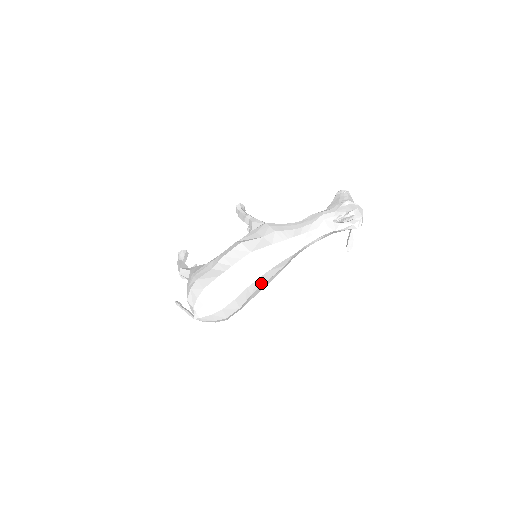
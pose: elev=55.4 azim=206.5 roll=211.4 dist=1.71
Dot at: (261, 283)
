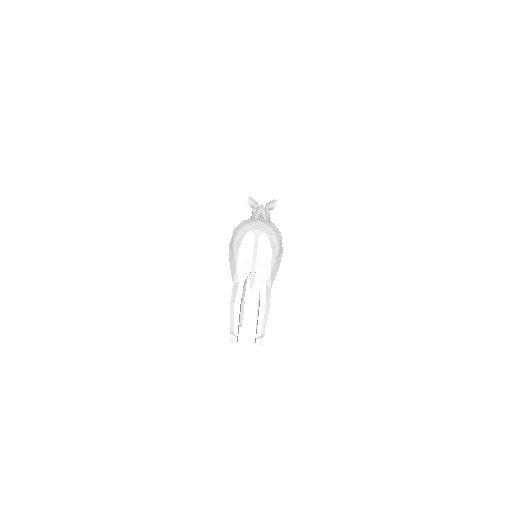
Dot at: occluded
